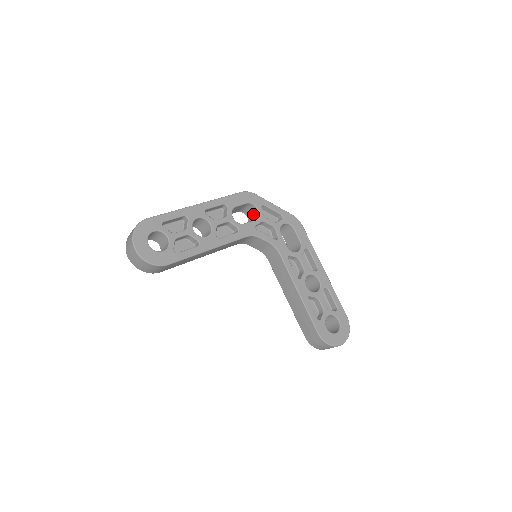
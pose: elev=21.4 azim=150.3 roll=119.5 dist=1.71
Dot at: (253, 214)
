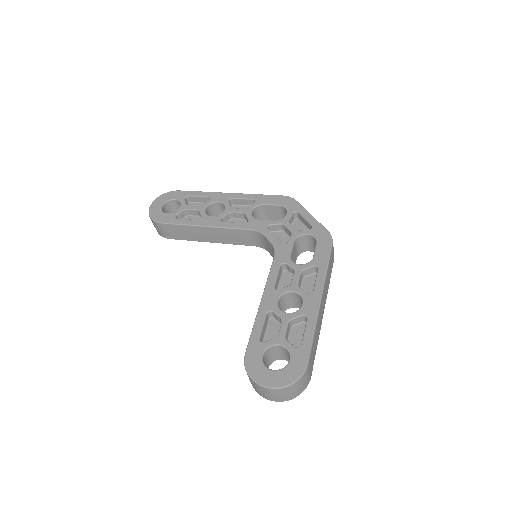
Dot at: occluded
